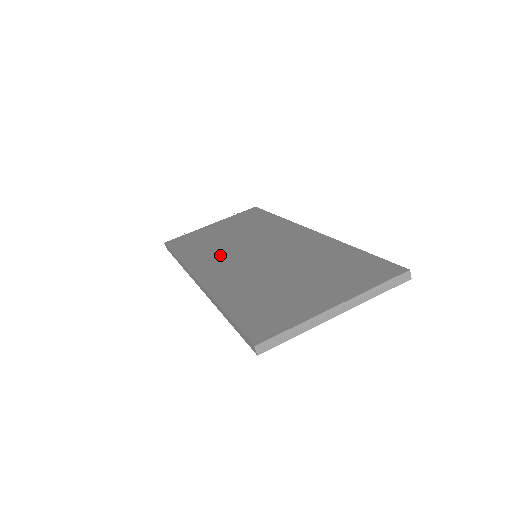
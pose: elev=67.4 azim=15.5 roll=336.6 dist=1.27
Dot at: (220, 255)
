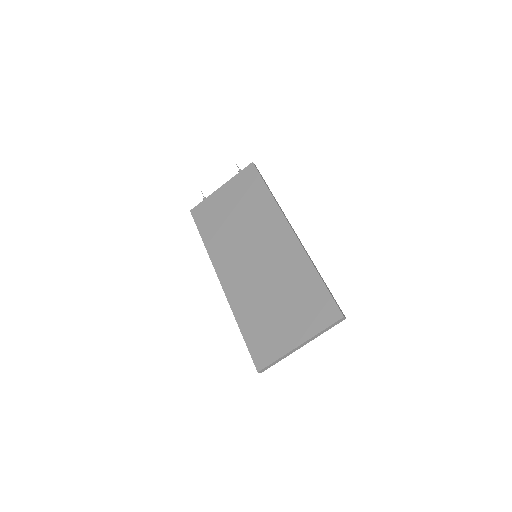
Dot at: (232, 251)
